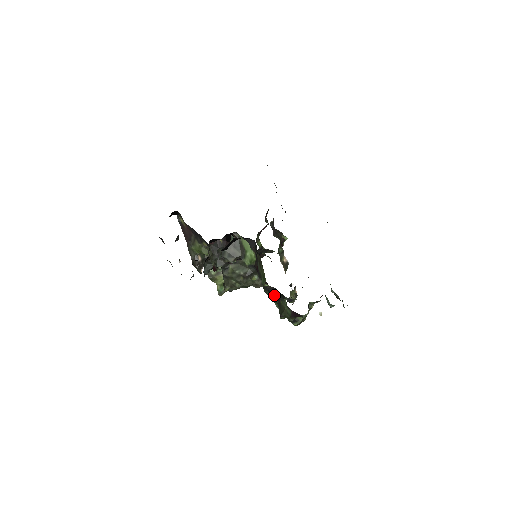
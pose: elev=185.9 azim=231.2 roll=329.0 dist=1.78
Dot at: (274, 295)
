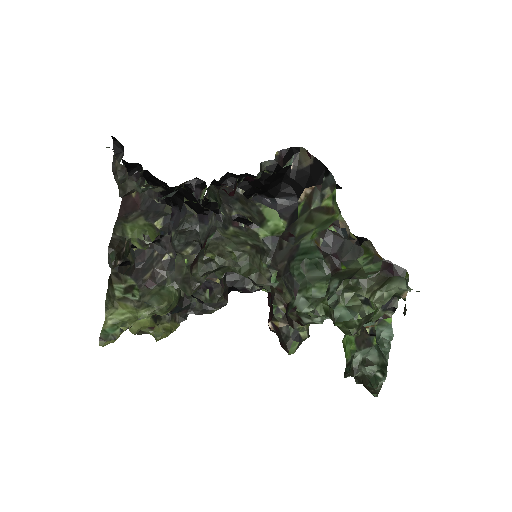
Dot at: (330, 258)
